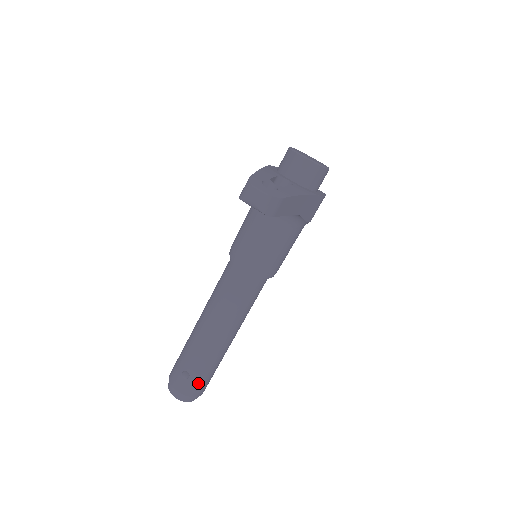
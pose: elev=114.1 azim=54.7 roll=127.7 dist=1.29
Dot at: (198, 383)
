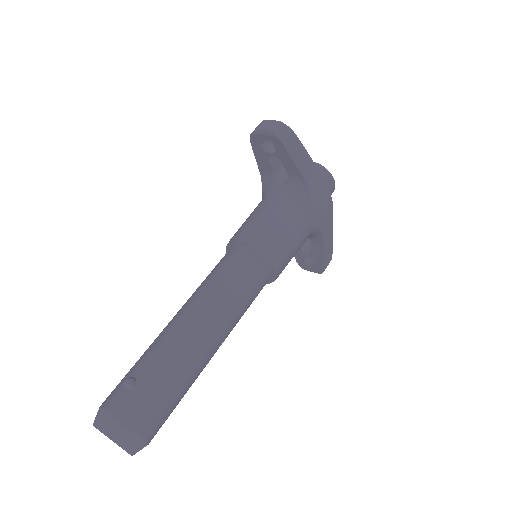
Dot at: (145, 400)
